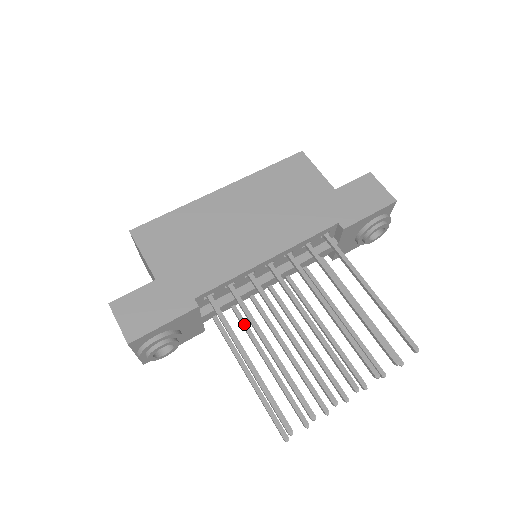
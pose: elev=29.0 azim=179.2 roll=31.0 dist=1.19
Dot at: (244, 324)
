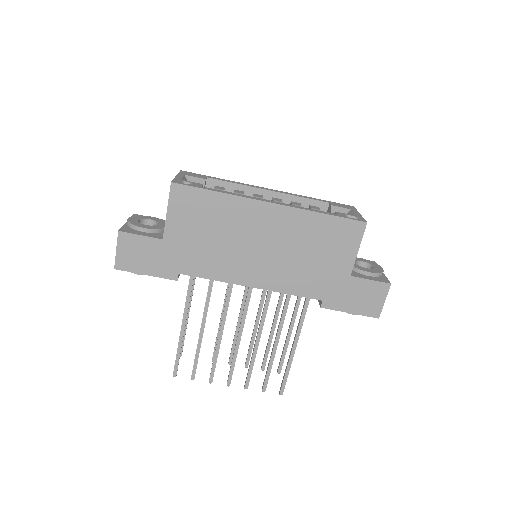
Dot at: occluded
